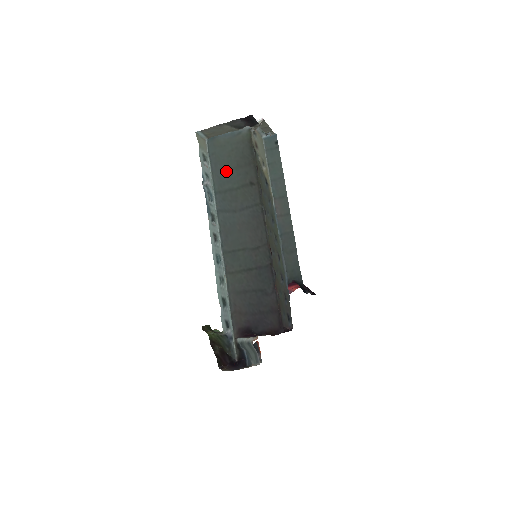
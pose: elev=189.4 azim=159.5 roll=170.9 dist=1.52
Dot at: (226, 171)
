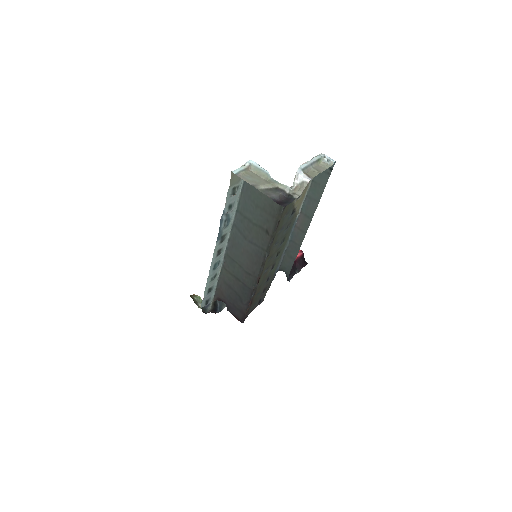
Dot at: (253, 203)
